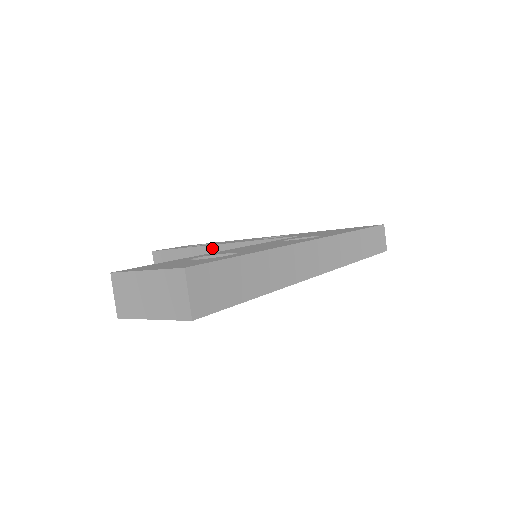
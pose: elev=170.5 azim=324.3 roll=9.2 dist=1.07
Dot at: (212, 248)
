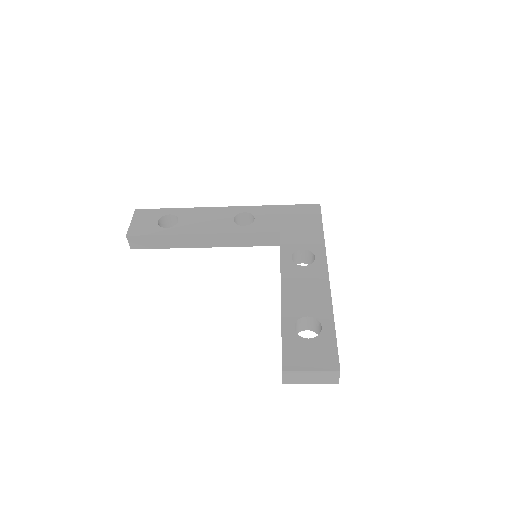
Dot at: (197, 236)
